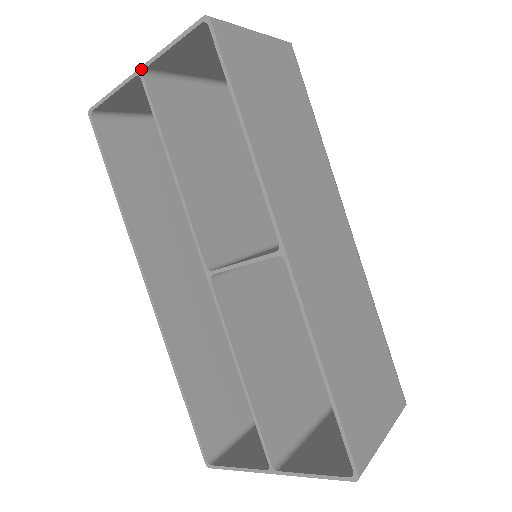
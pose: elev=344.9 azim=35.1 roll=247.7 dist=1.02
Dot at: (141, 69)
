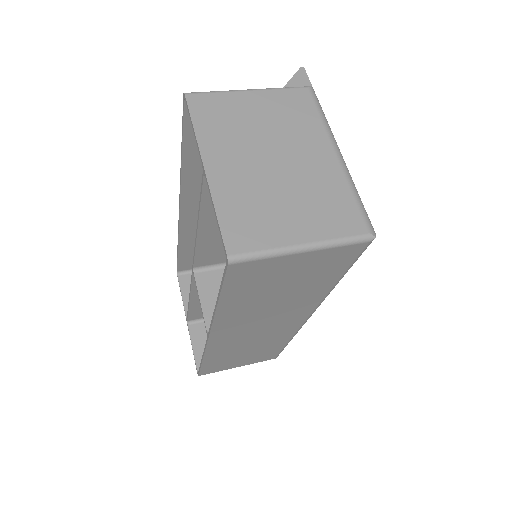
Dot at: (204, 171)
